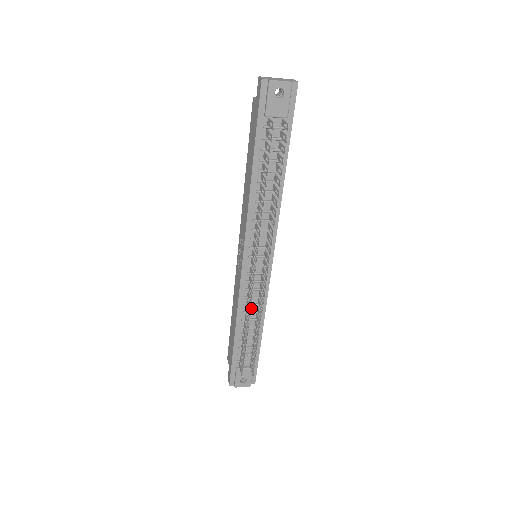
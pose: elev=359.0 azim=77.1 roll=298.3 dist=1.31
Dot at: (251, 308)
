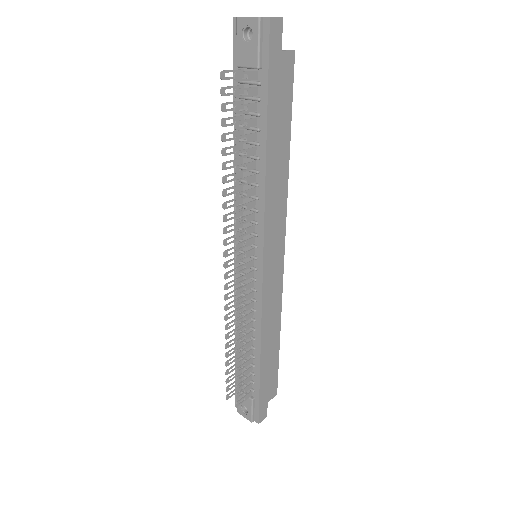
Dot at: occluded
